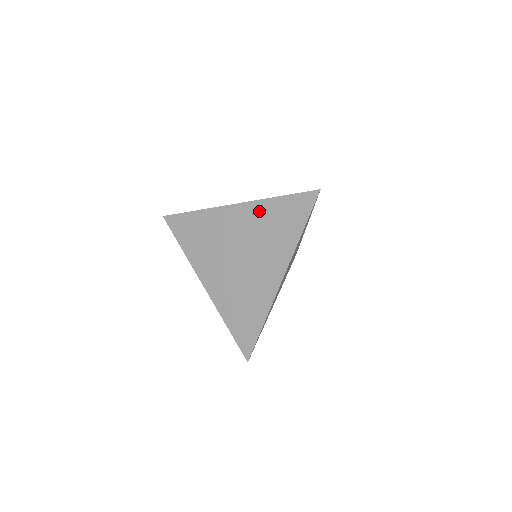
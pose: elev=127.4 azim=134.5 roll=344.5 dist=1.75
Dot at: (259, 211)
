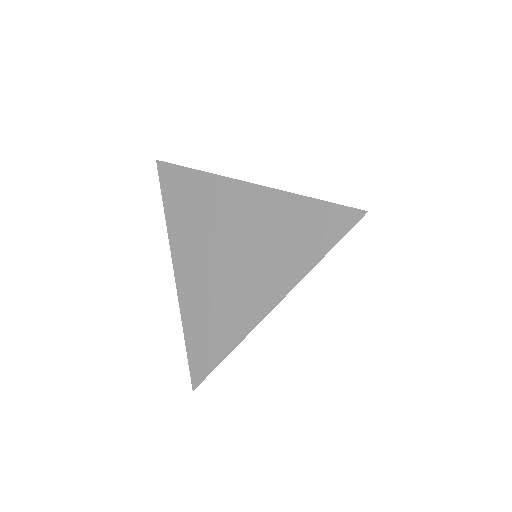
Dot at: (273, 205)
